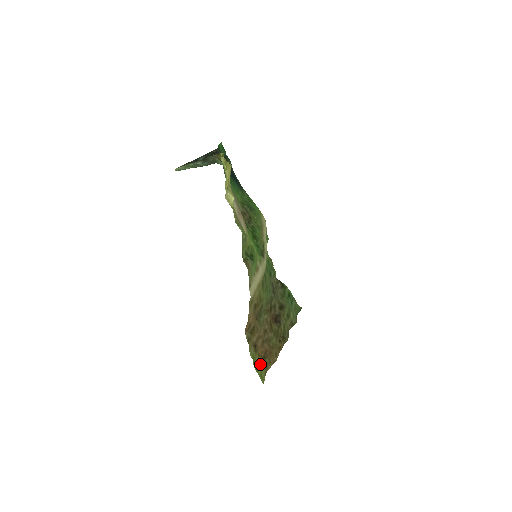
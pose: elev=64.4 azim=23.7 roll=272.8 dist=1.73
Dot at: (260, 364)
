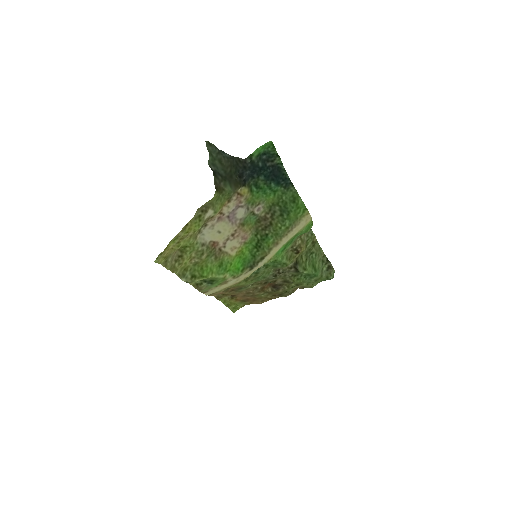
Dot at: (237, 303)
